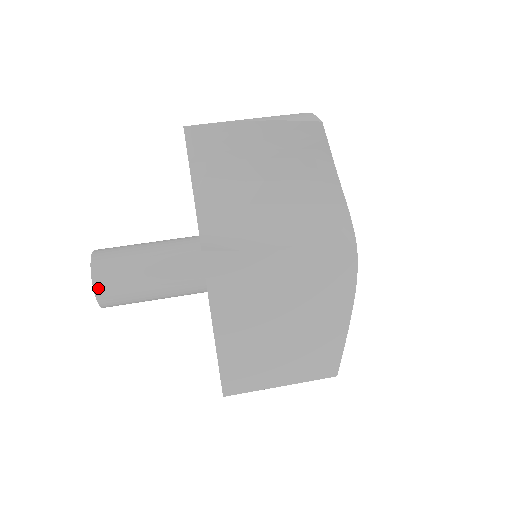
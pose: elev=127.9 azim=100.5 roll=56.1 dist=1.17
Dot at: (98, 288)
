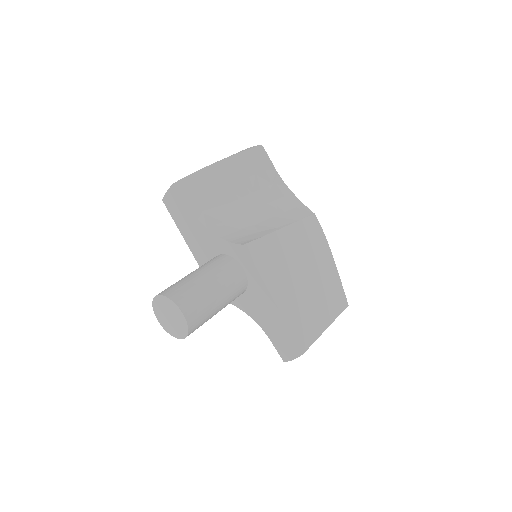
Dot at: (185, 311)
